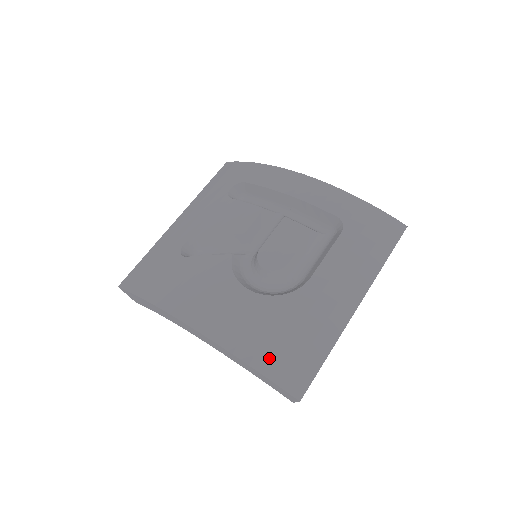
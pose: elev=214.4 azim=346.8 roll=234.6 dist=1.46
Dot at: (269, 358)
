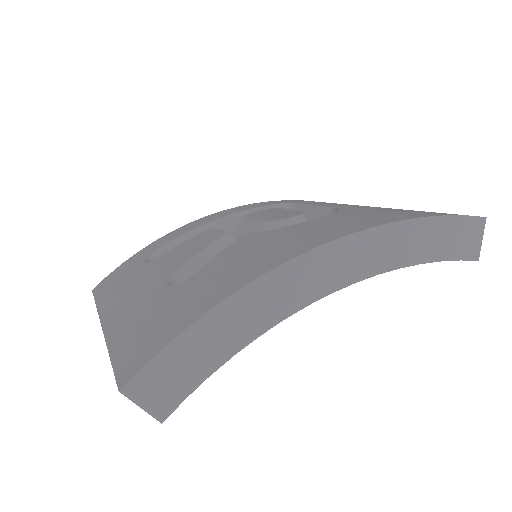
Dot at: (418, 214)
